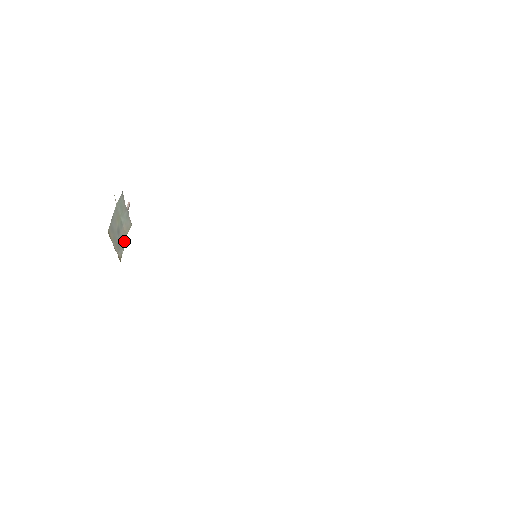
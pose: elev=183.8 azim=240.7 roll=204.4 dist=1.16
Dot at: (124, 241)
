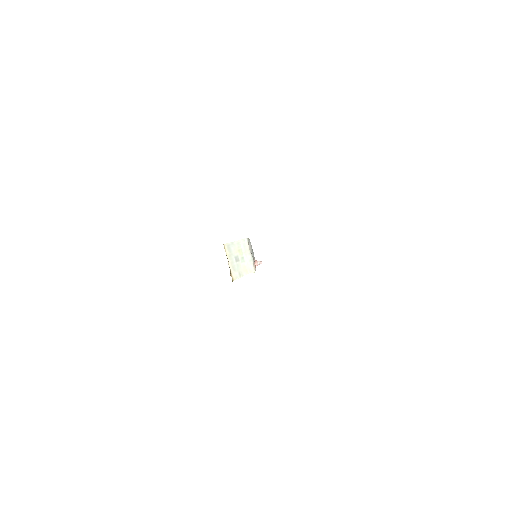
Dot at: (243, 274)
